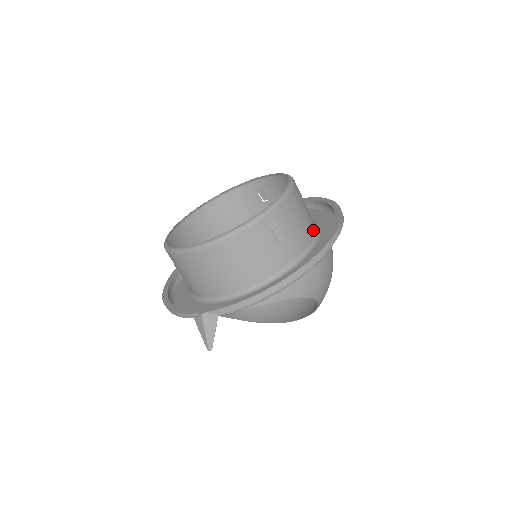
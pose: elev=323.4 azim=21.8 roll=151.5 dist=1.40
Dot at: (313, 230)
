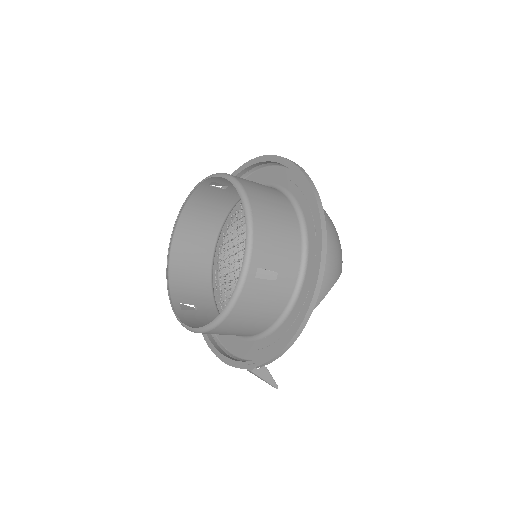
Dot at: (296, 224)
